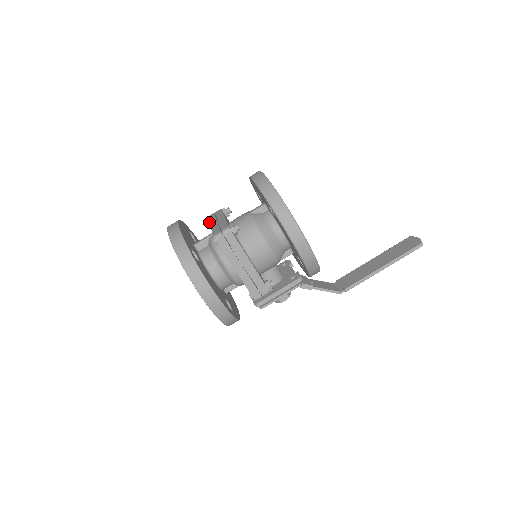
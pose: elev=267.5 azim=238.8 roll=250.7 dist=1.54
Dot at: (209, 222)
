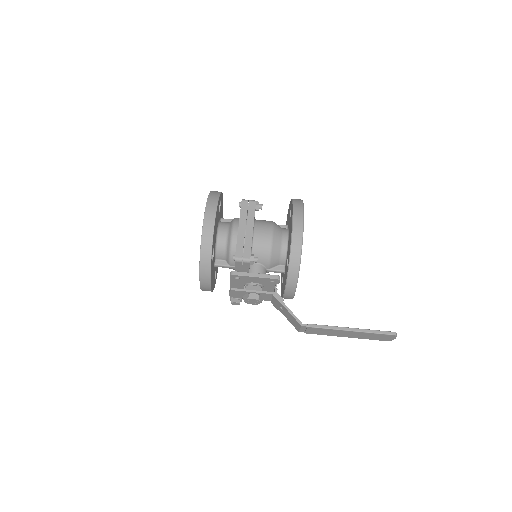
Dot at: occluded
